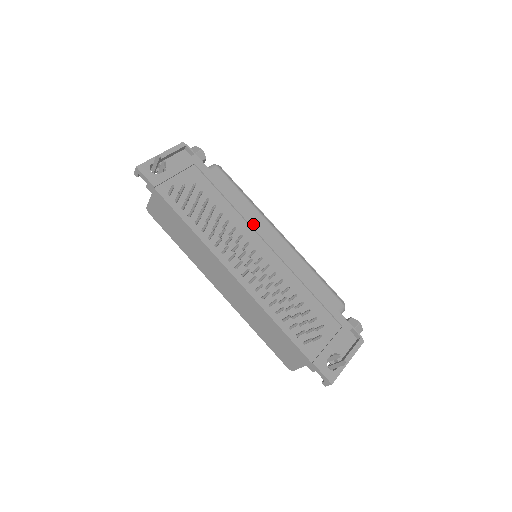
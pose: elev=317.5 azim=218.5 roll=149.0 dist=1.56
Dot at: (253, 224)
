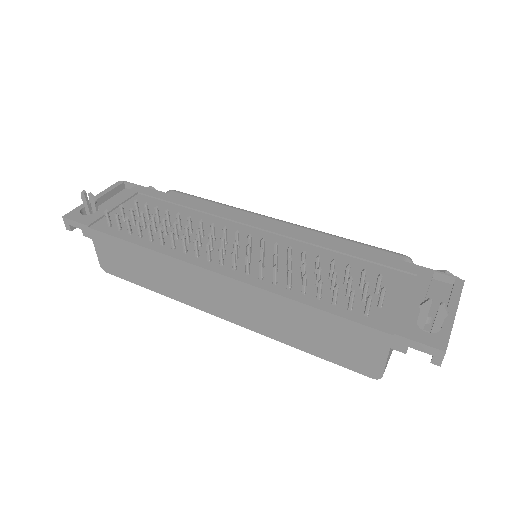
Dot at: (231, 217)
